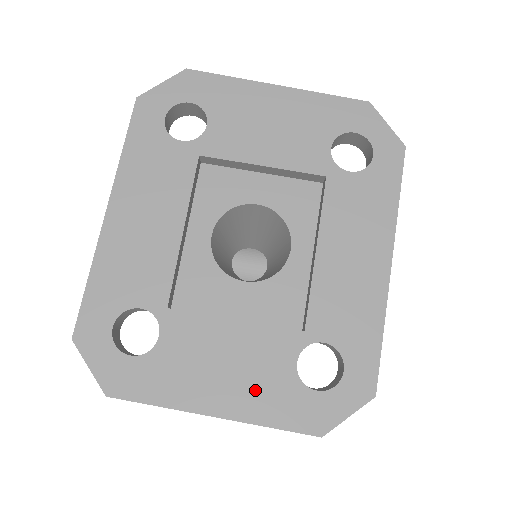
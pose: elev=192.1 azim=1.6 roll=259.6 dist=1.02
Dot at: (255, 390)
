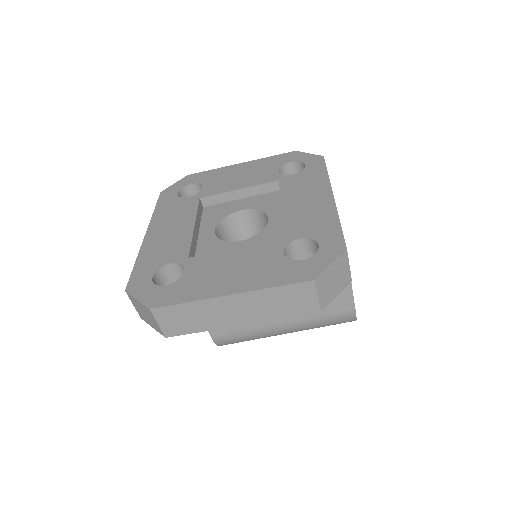
Dot at: (257, 273)
